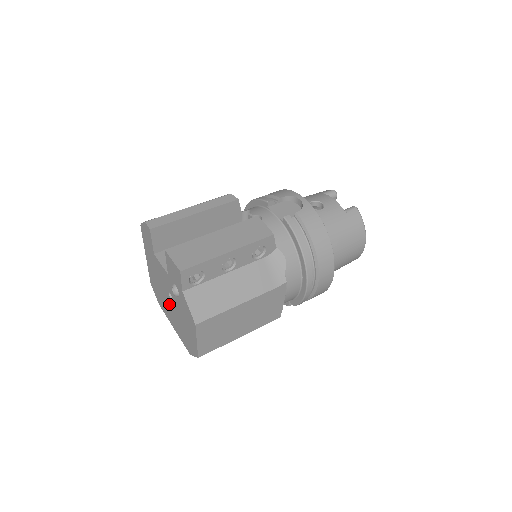
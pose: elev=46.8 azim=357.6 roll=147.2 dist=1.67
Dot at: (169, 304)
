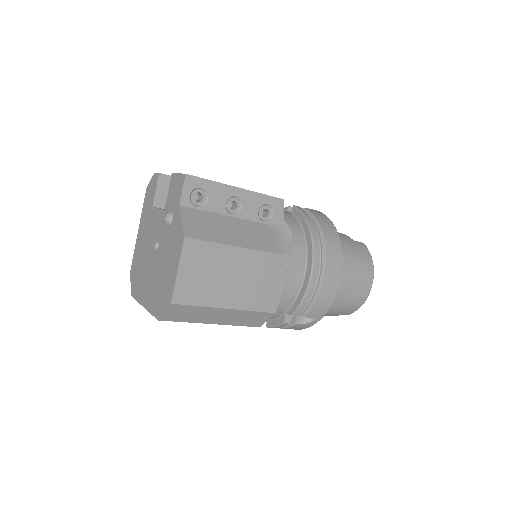
Dot at: (150, 265)
